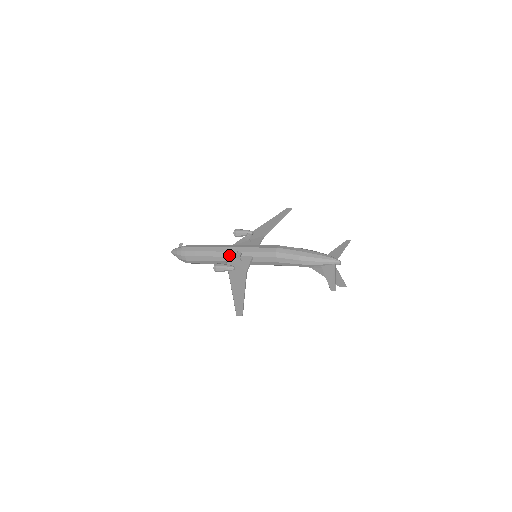
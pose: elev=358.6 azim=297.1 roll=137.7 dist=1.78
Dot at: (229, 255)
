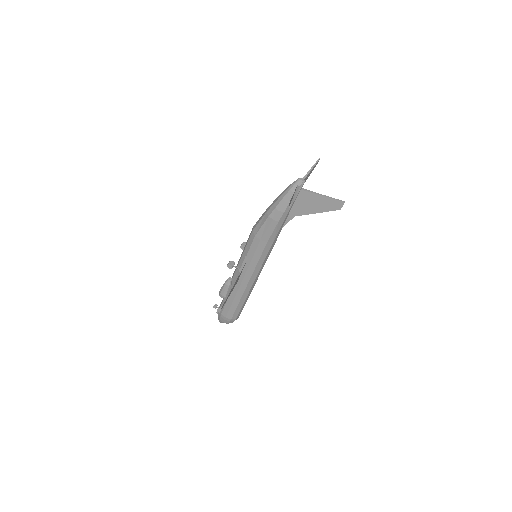
Dot at: occluded
